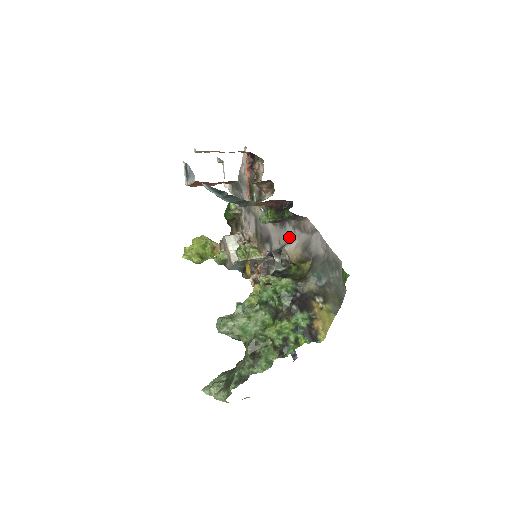
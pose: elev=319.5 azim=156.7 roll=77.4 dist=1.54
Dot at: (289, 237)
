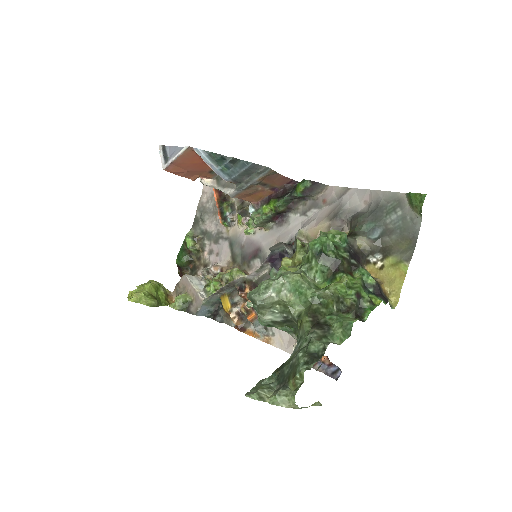
Dot at: (297, 227)
